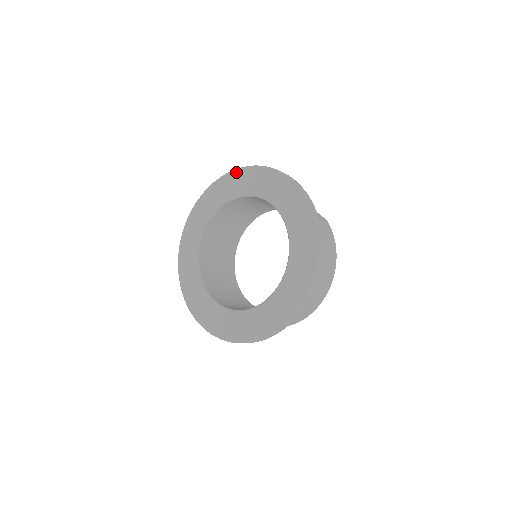
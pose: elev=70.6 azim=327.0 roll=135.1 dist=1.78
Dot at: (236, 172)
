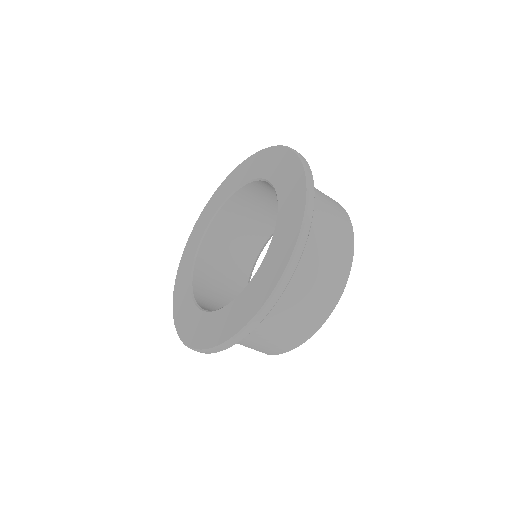
Dot at: (229, 176)
